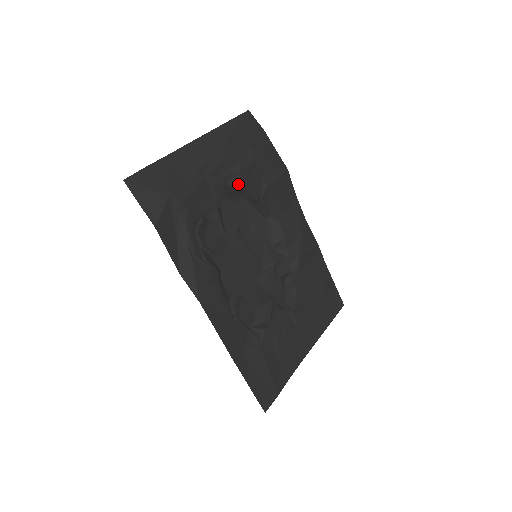
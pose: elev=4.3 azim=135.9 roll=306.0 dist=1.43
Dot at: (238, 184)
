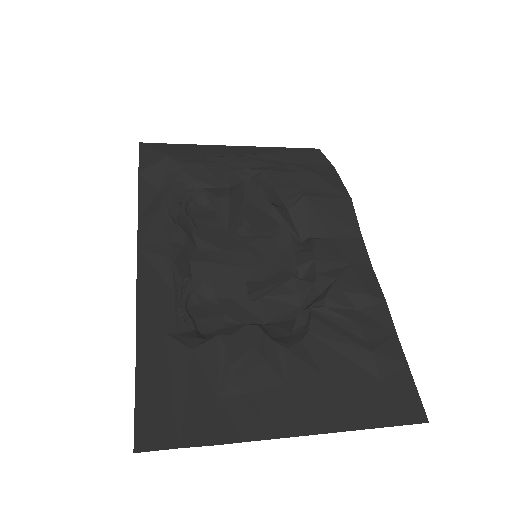
Dot at: (259, 177)
